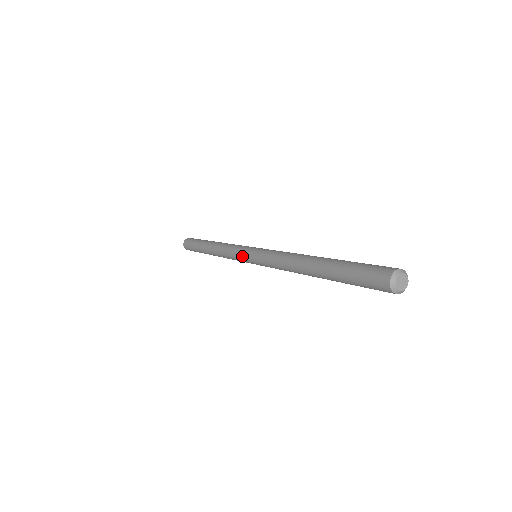
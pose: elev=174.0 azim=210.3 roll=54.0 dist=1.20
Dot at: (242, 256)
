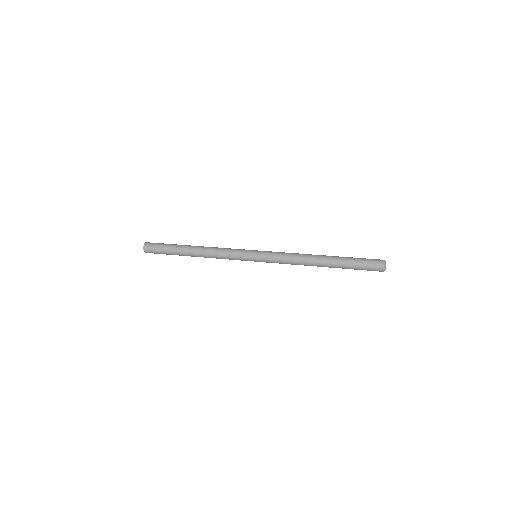
Dot at: (246, 253)
